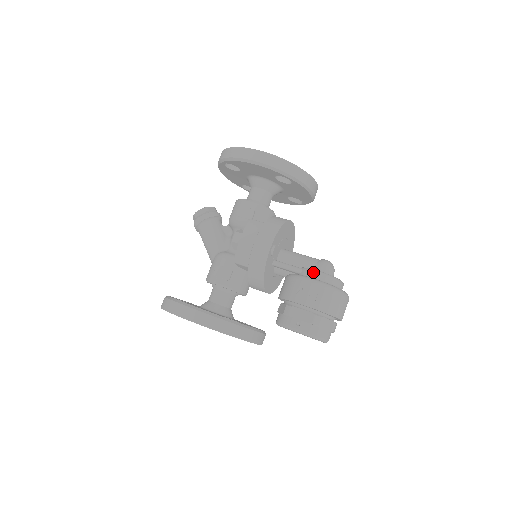
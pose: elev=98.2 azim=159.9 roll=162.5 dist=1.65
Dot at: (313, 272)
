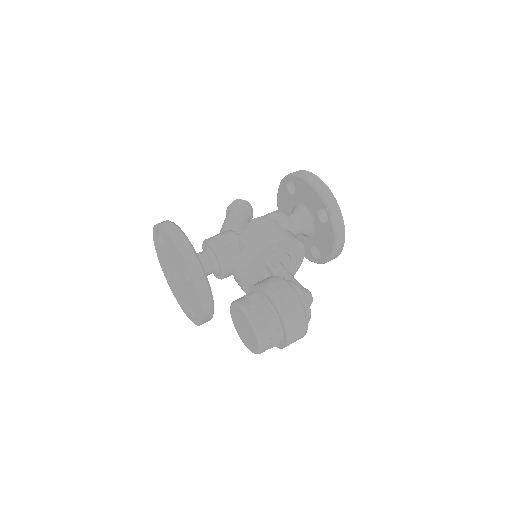
Dot at: (295, 284)
